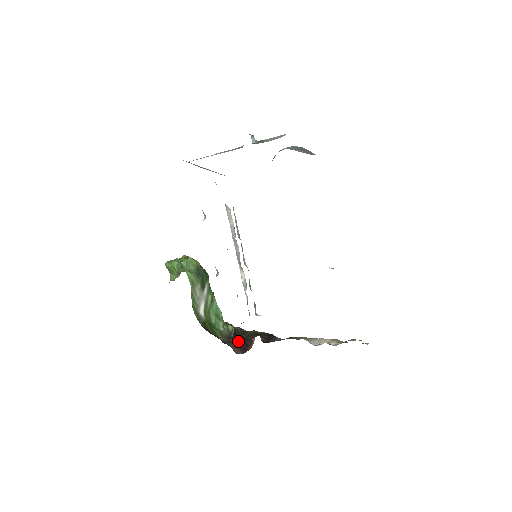
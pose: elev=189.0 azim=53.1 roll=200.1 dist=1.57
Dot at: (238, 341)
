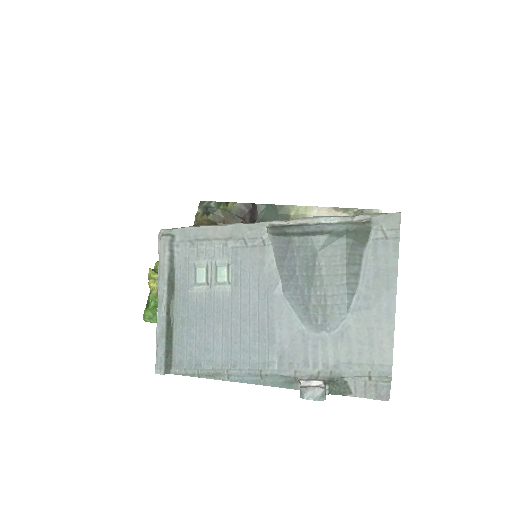
Dot at: occluded
